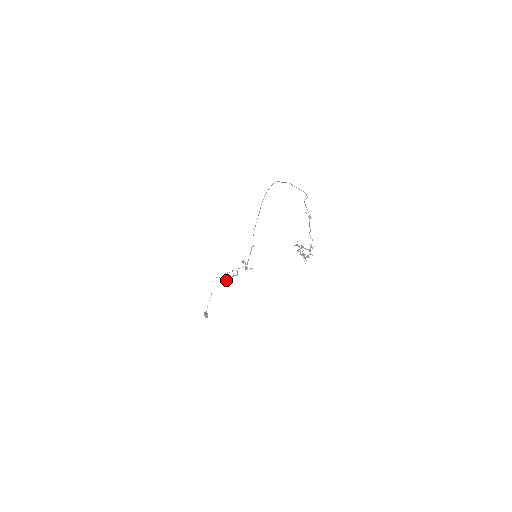
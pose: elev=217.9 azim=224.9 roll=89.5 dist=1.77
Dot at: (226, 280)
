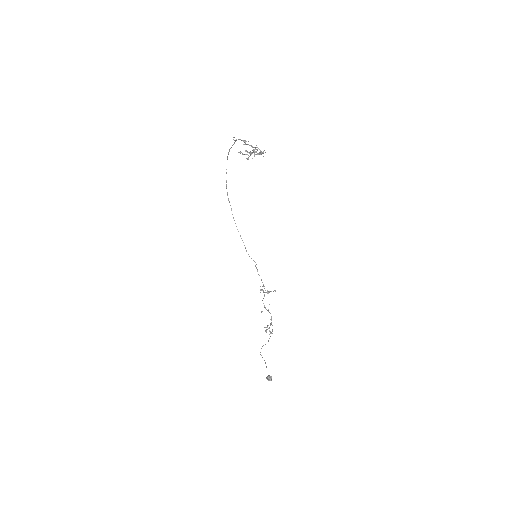
Dot at: (265, 331)
